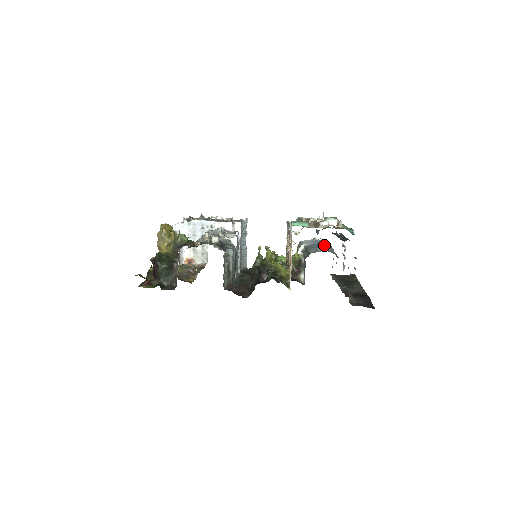
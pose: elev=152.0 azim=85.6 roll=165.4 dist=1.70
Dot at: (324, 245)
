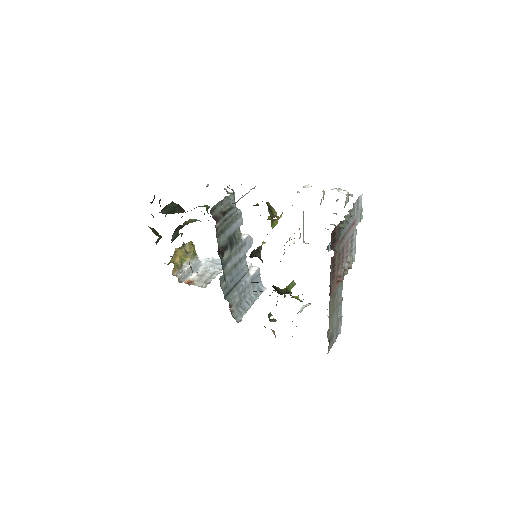
Dot at: occluded
